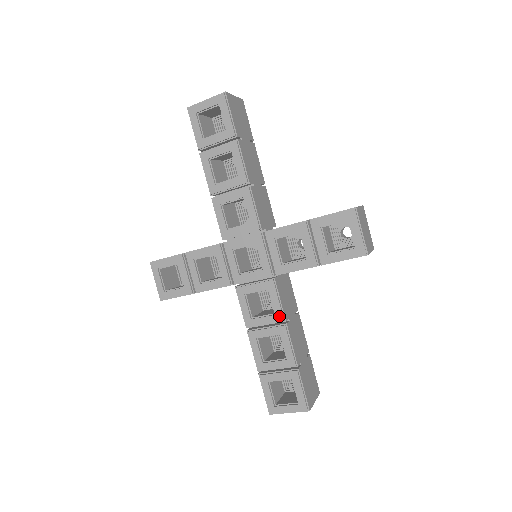
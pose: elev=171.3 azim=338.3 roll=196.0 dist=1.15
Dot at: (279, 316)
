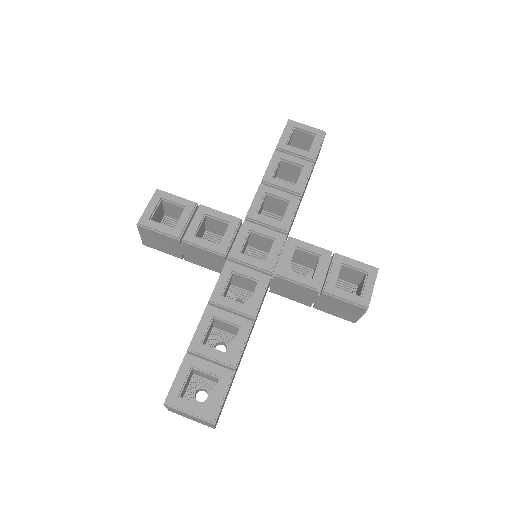
Dot at: (253, 310)
